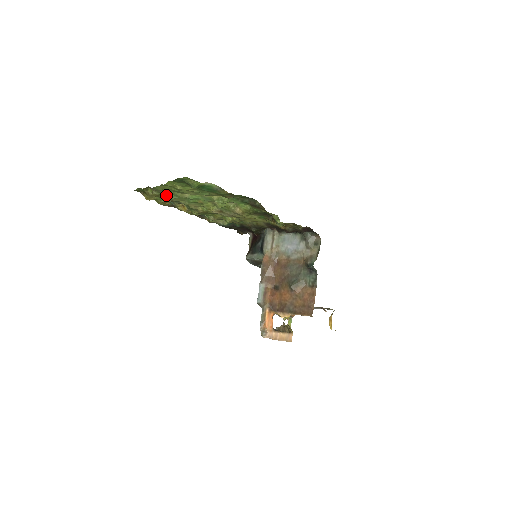
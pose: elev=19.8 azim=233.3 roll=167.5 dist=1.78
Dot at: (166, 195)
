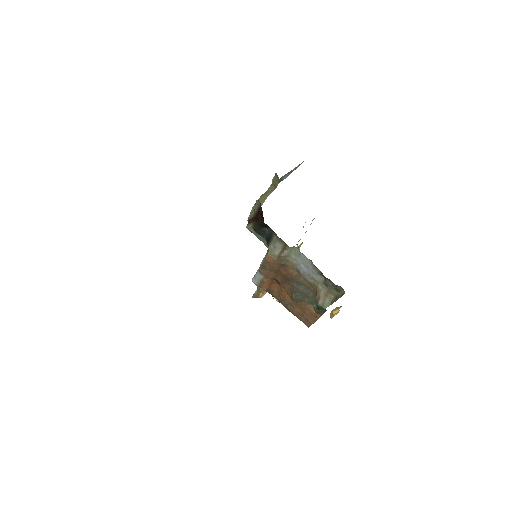
Dot at: occluded
